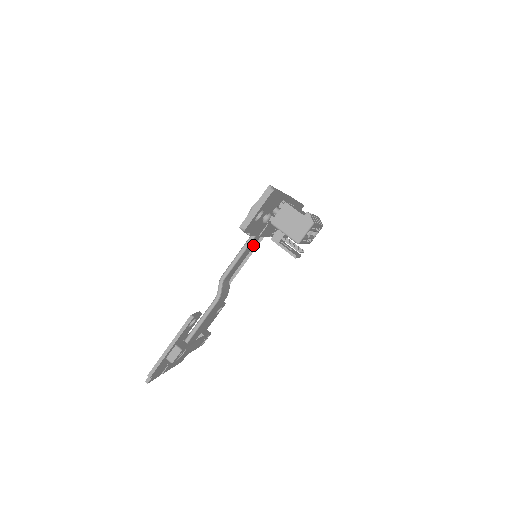
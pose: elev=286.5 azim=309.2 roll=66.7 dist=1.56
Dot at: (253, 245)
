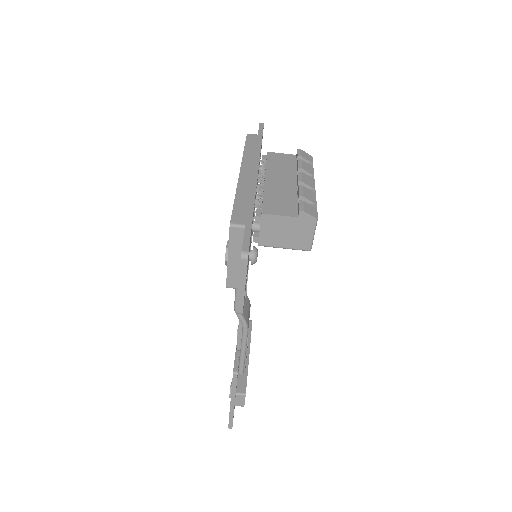
Dot at: occluded
